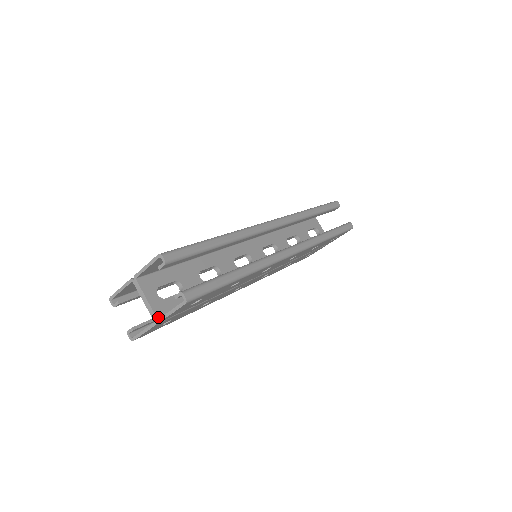
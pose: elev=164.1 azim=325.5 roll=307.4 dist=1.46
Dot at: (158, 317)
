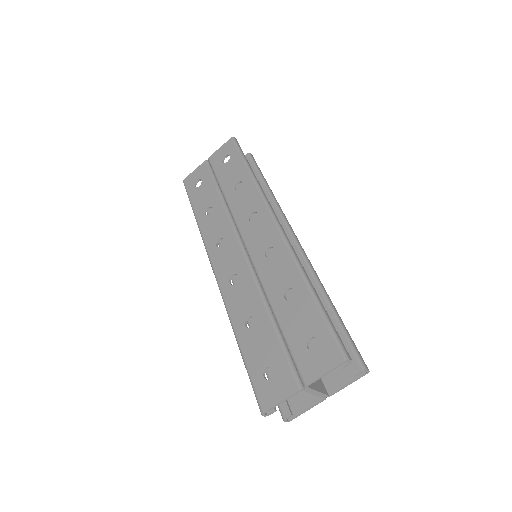
Dot at: (327, 394)
